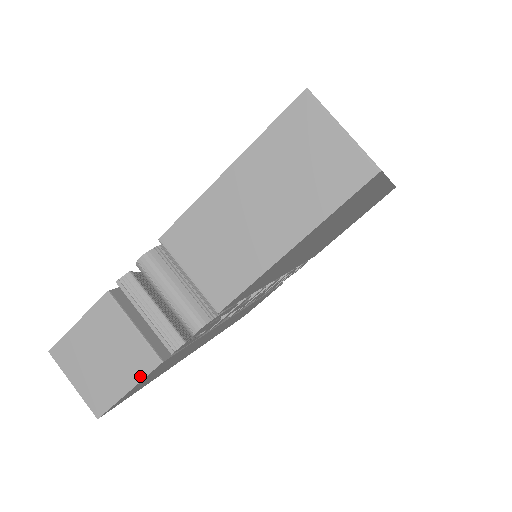
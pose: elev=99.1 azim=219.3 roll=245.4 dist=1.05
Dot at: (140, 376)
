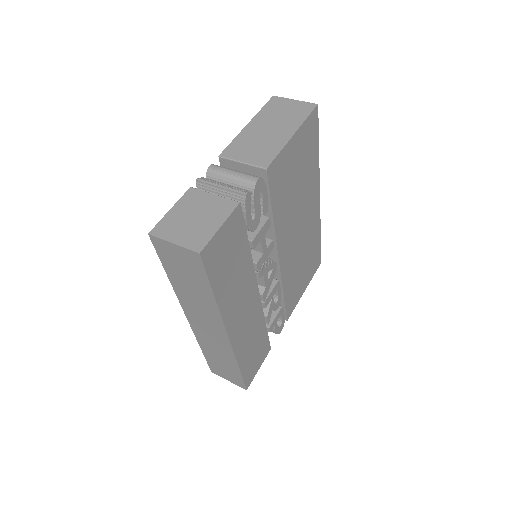
Dot at: (227, 215)
